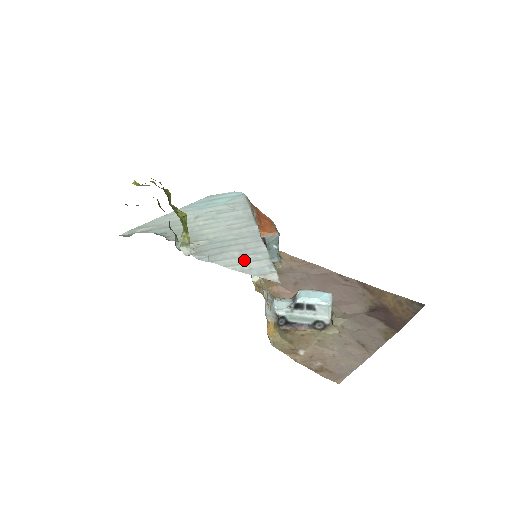
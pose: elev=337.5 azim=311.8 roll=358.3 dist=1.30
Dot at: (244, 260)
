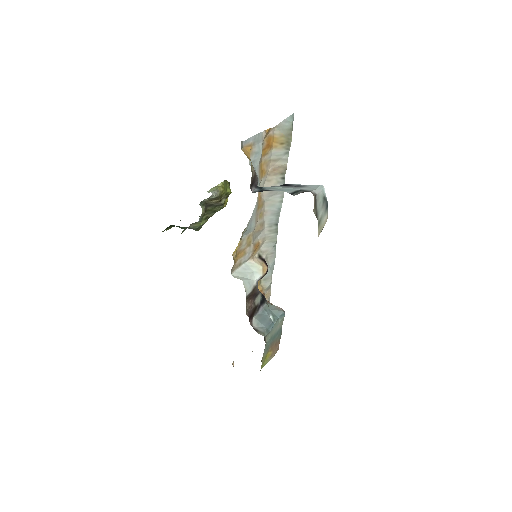
Dot at: occluded
